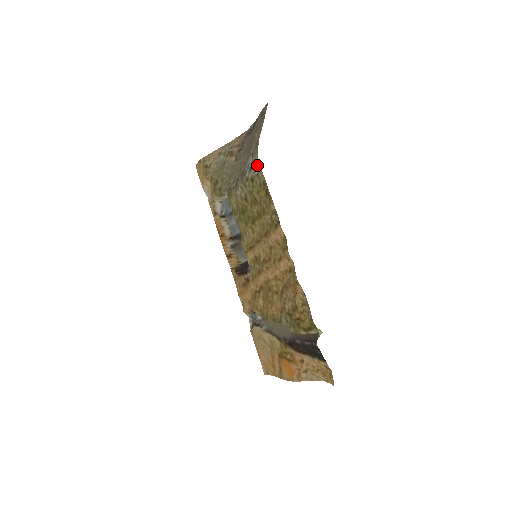
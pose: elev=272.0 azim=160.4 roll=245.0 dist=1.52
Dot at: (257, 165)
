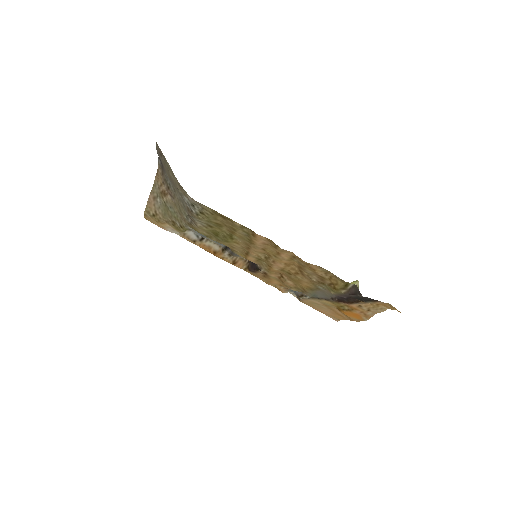
Dot at: (195, 202)
